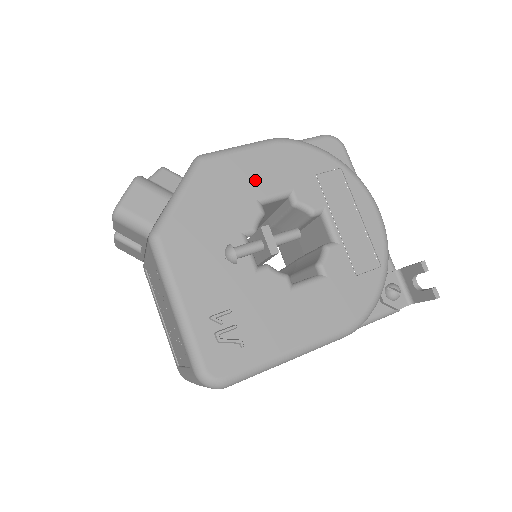
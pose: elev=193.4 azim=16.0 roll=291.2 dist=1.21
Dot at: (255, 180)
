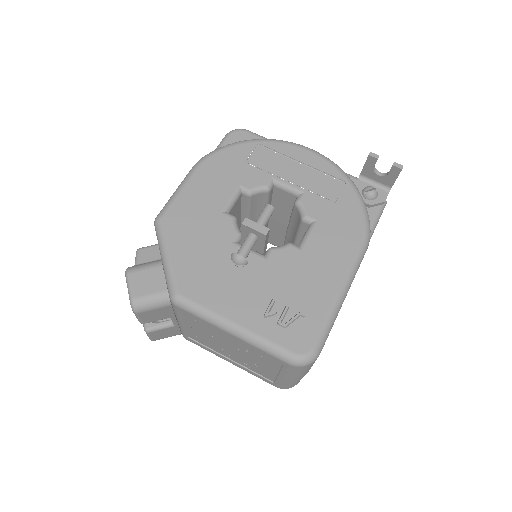
Dot at: (208, 201)
